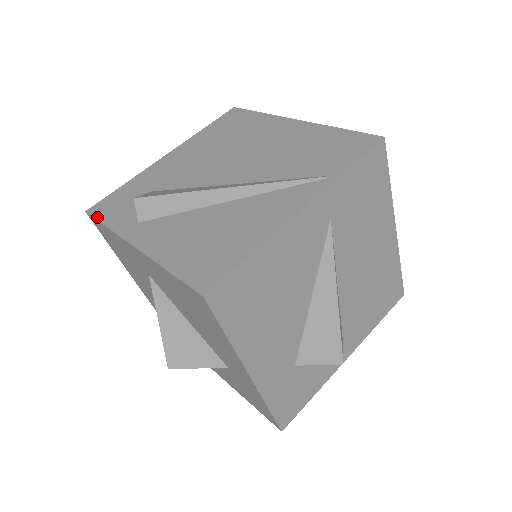
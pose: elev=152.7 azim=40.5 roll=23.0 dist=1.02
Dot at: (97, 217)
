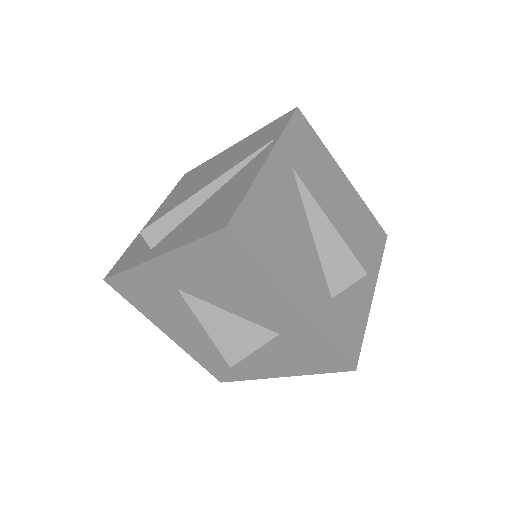
Dot at: (115, 273)
